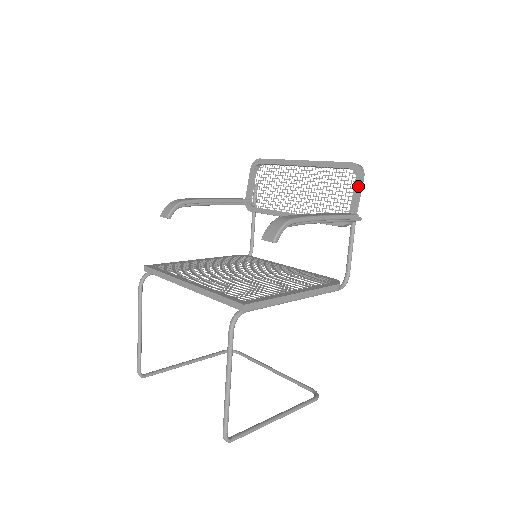
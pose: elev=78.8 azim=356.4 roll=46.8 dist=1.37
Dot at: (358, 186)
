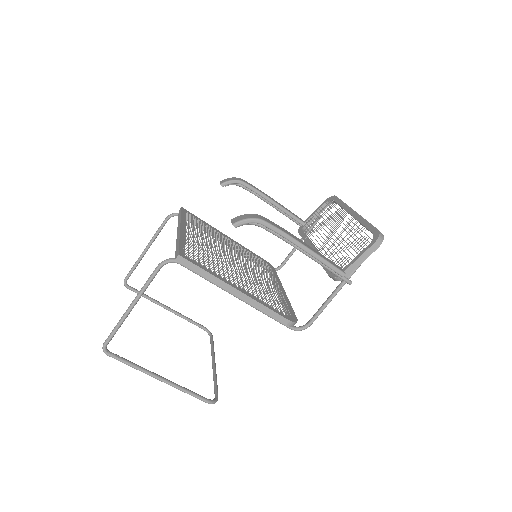
Dot at: (365, 251)
